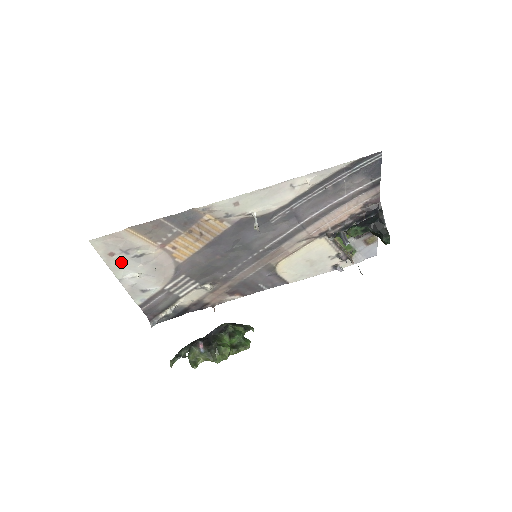
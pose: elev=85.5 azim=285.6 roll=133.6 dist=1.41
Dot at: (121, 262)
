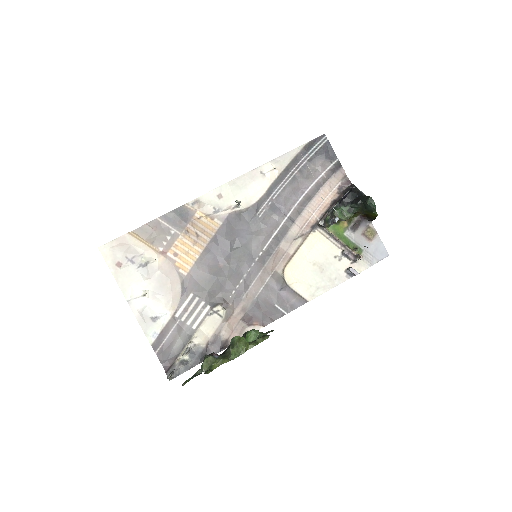
Dot at: (128, 275)
